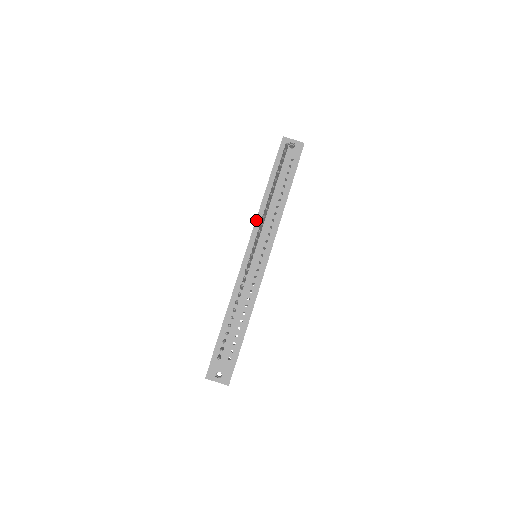
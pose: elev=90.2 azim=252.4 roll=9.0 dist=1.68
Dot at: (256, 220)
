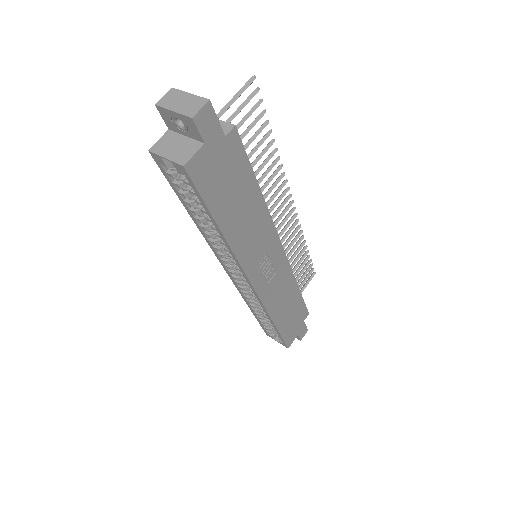
Dot at: occluded
